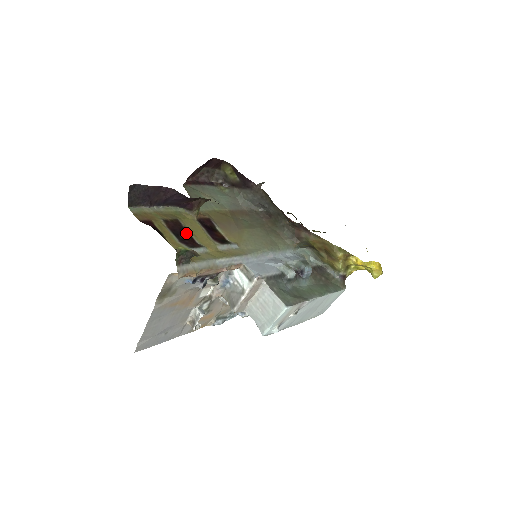
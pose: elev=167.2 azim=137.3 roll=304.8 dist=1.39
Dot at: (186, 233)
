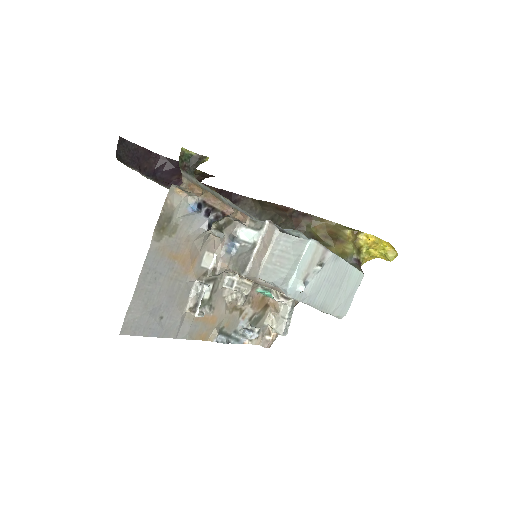
Dot at: occluded
